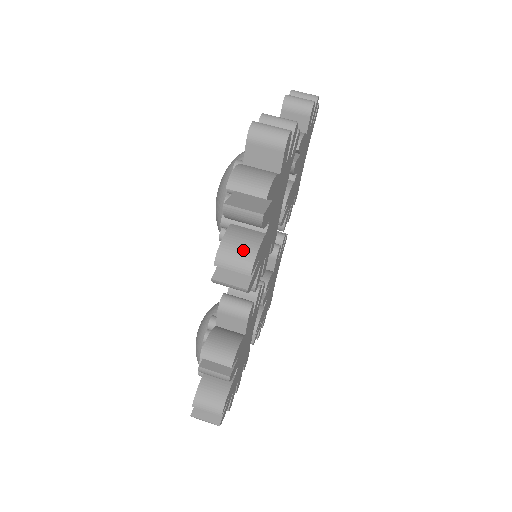
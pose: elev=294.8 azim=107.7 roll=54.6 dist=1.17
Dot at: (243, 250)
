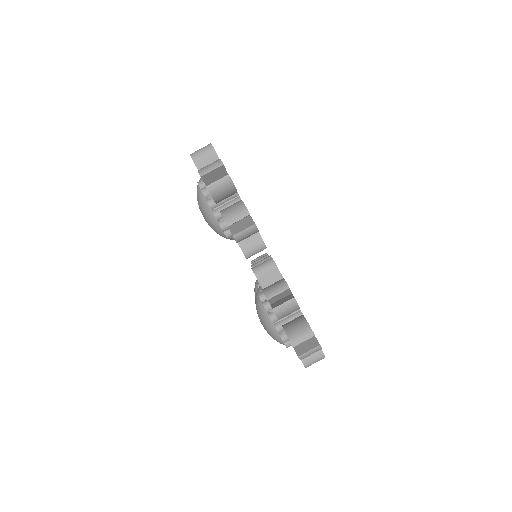
Dot at: (236, 208)
